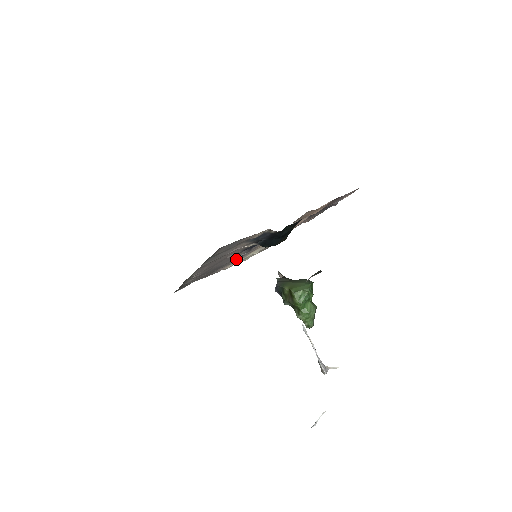
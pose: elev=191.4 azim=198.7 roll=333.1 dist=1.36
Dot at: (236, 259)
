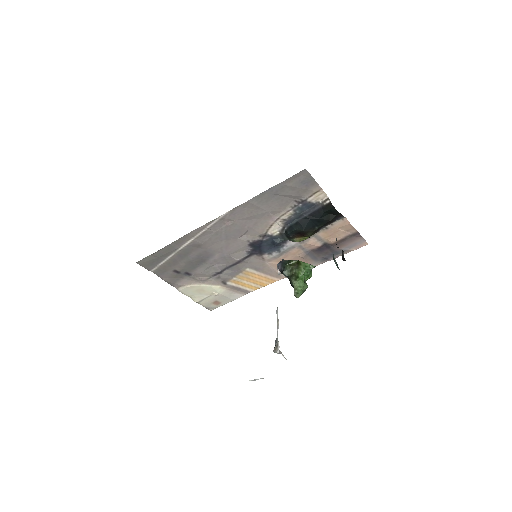
Dot at: (218, 268)
